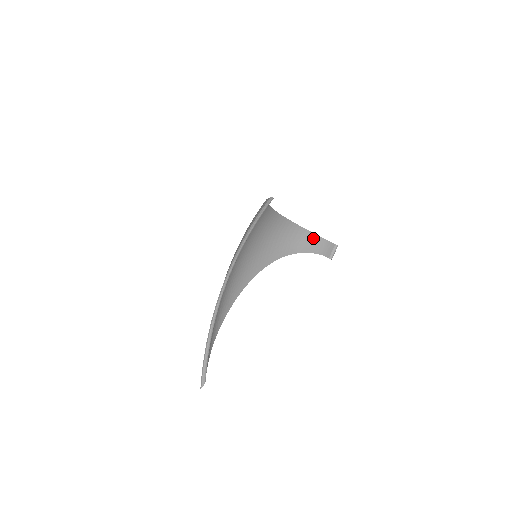
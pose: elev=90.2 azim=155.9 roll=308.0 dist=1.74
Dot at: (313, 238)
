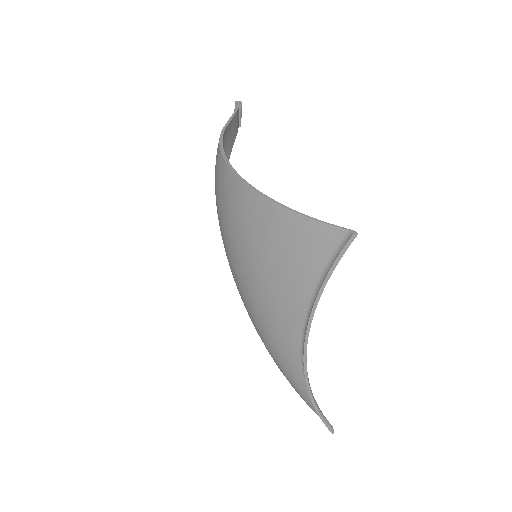
Dot at: (230, 128)
